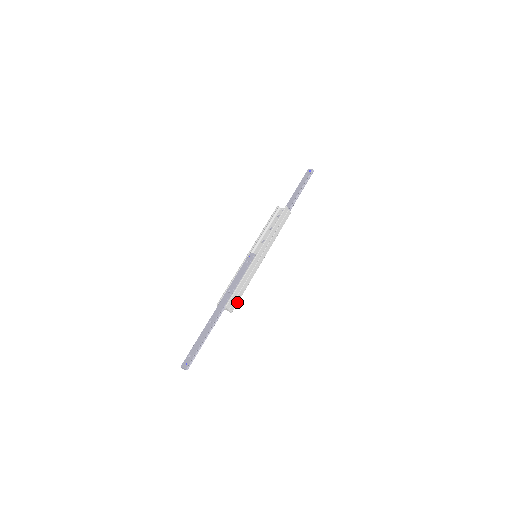
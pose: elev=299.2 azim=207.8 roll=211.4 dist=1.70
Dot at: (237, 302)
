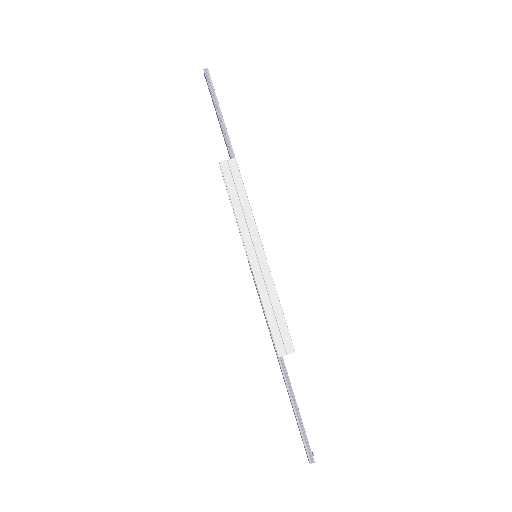
Dot at: (288, 333)
